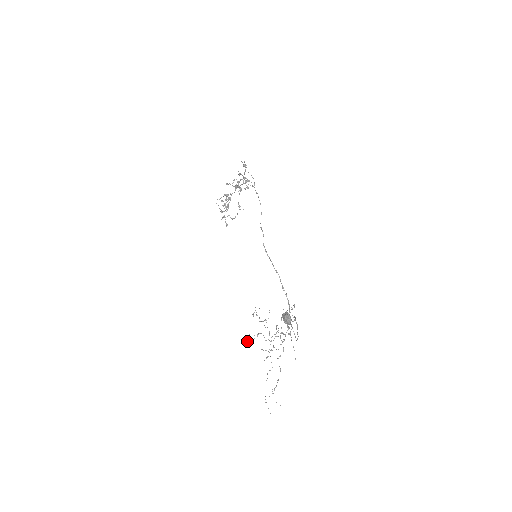
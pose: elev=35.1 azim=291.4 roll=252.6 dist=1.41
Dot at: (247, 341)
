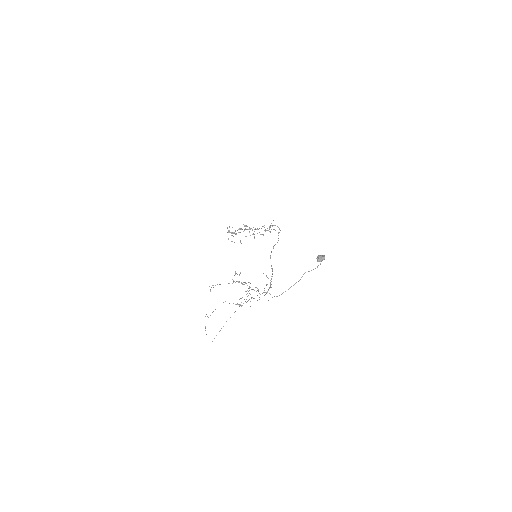
Dot at: occluded
